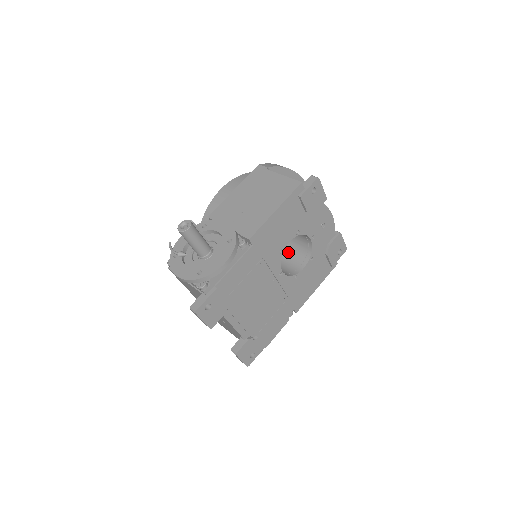
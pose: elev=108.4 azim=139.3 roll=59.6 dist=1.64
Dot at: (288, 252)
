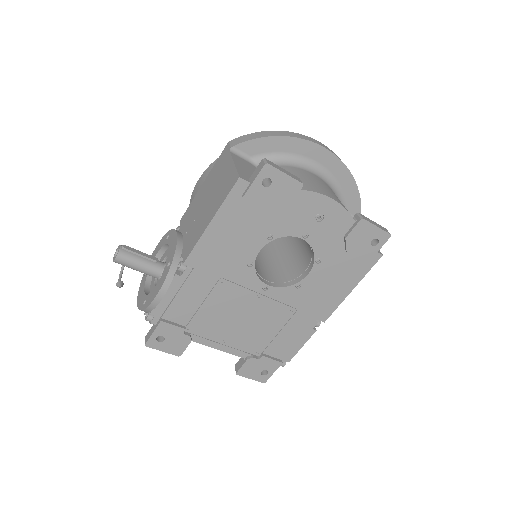
Dot at: (302, 246)
